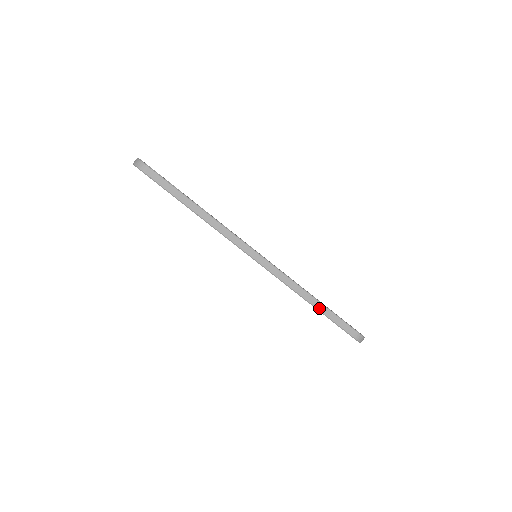
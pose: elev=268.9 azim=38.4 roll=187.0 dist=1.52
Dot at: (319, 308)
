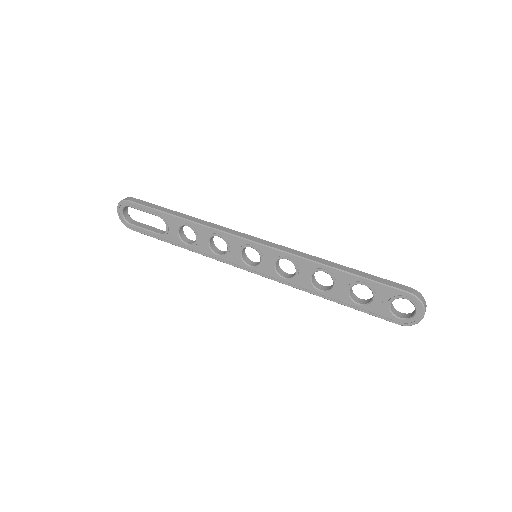
Dot at: (348, 271)
